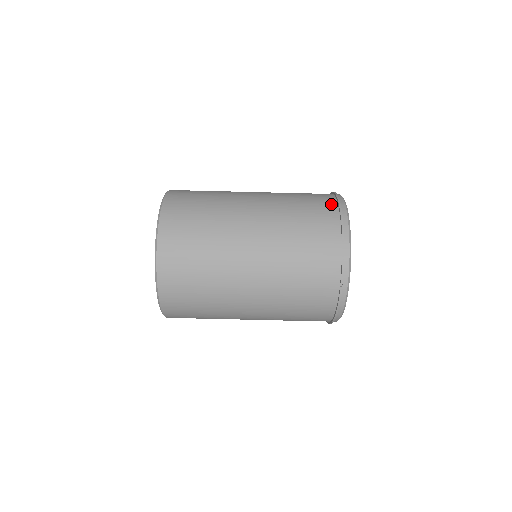
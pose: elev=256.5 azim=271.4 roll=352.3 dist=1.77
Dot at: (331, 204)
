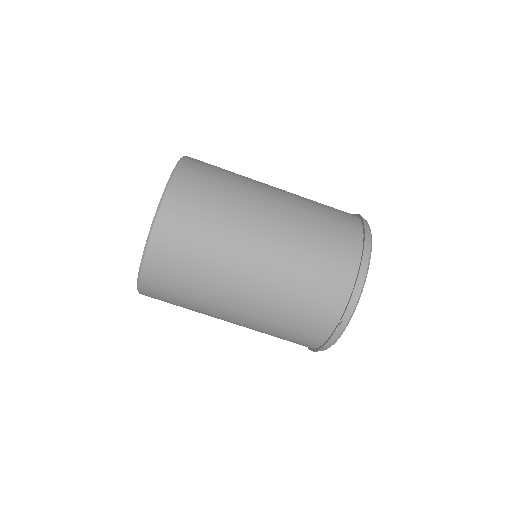
Dot at: (356, 231)
